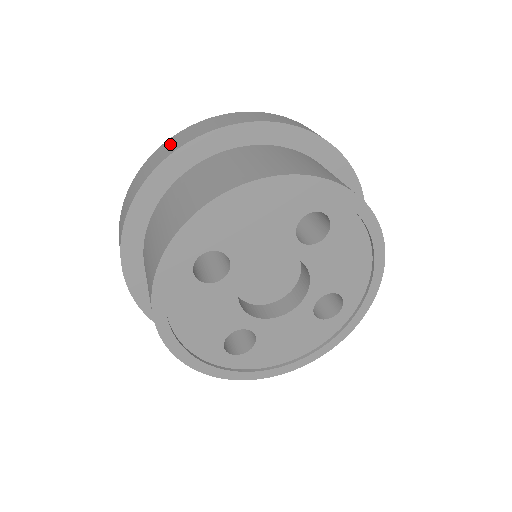
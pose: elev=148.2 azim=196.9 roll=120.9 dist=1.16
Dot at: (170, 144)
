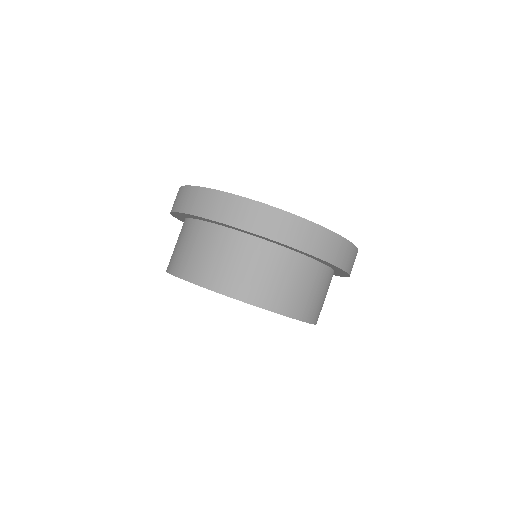
Dot at: (270, 219)
